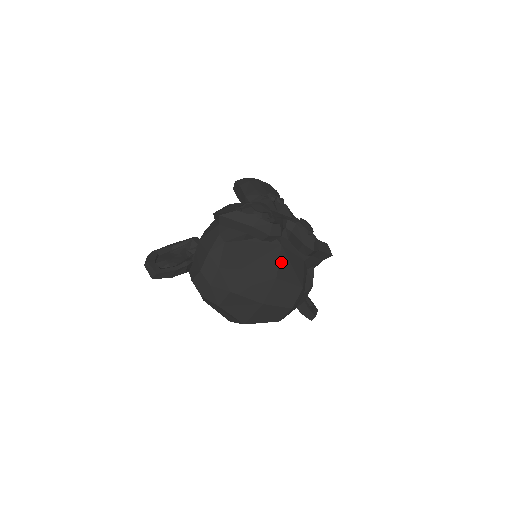
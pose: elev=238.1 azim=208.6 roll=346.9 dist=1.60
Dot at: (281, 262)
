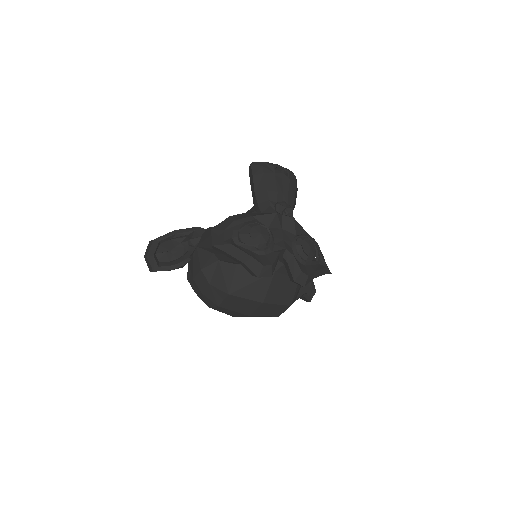
Dot at: (271, 288)
